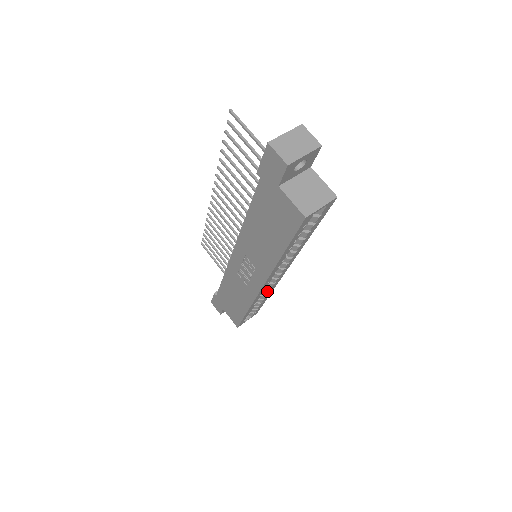
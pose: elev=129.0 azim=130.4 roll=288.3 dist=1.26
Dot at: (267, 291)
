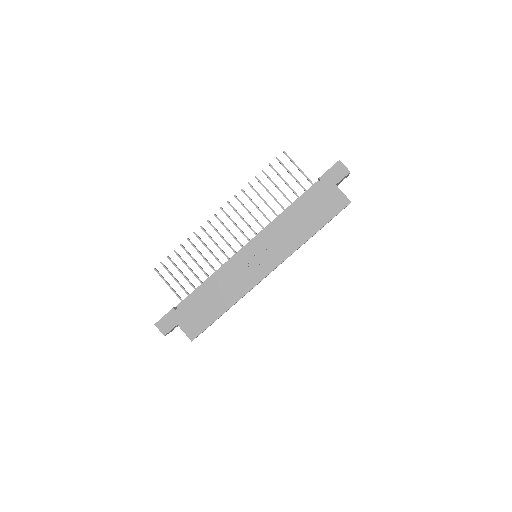
Dot at: occluded
